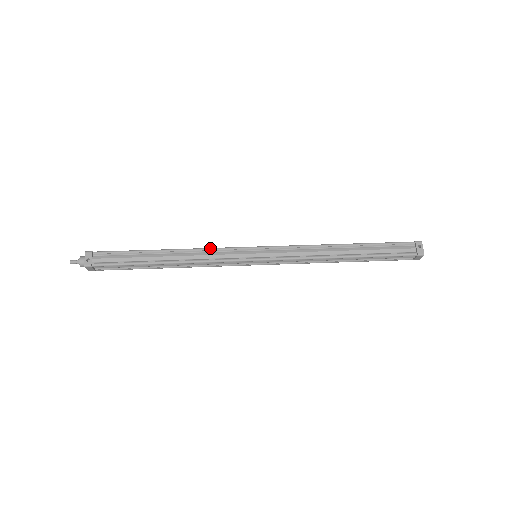
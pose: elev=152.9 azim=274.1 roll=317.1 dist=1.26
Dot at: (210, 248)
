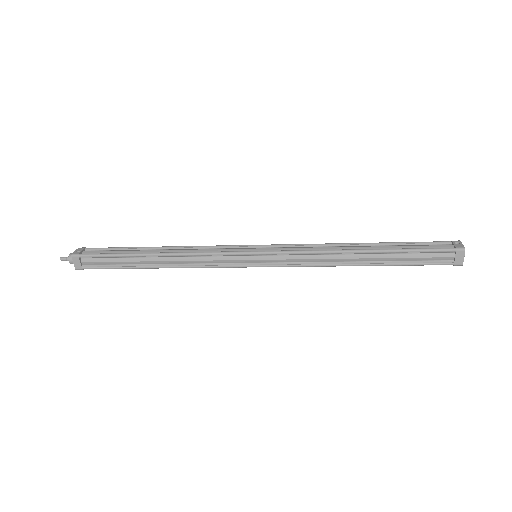
Dot at: occluded
